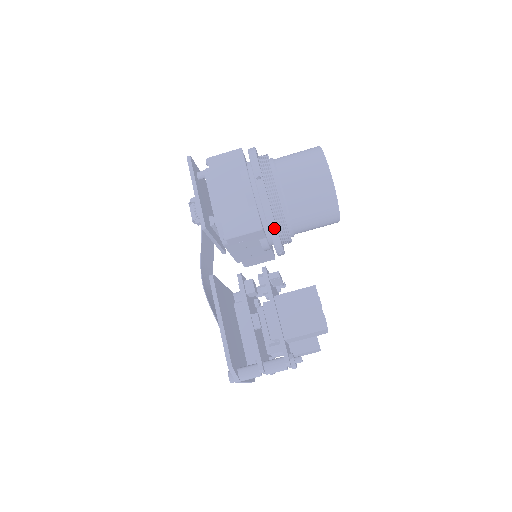
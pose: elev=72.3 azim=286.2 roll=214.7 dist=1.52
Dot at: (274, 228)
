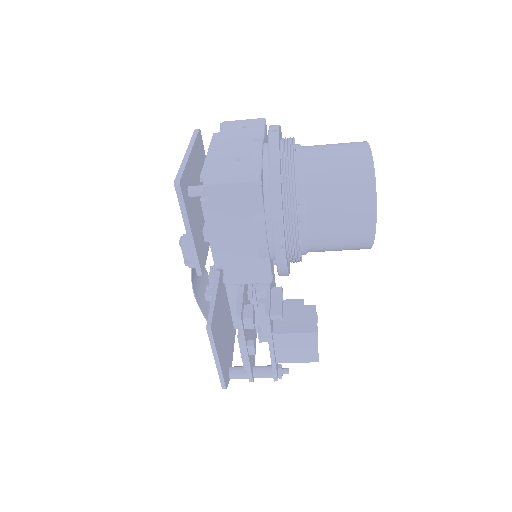
Dot at: occluded
